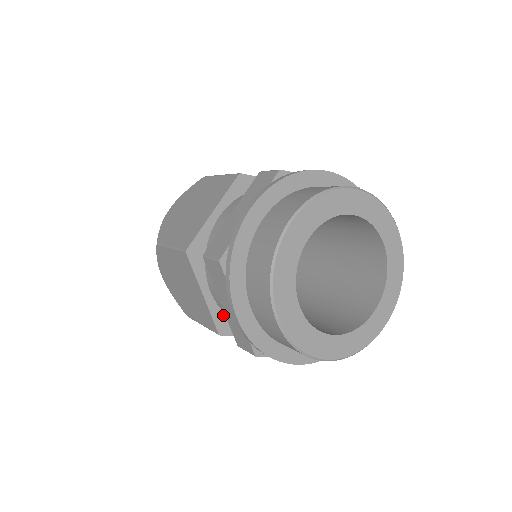
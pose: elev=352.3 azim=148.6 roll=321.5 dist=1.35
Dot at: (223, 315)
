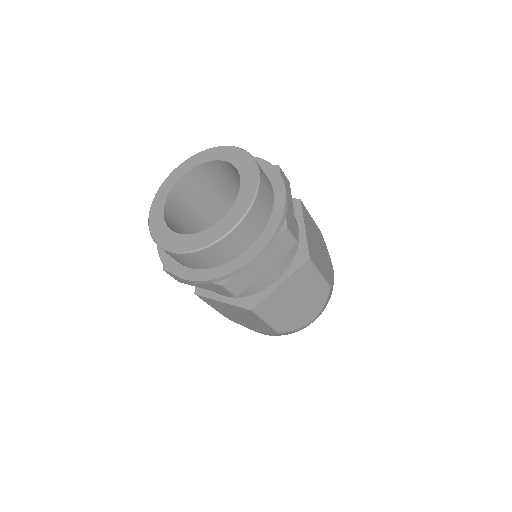
Dot at: (244, 299)
